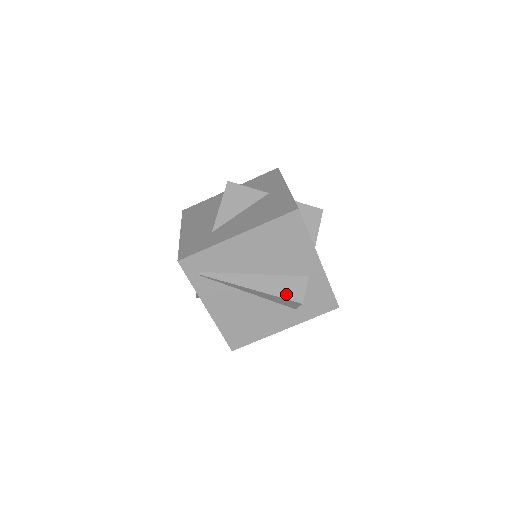
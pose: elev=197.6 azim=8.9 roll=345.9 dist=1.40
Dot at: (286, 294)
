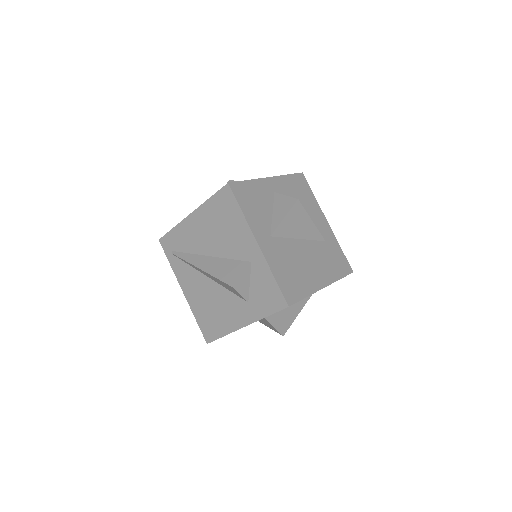
Dot at: (223, 276)
